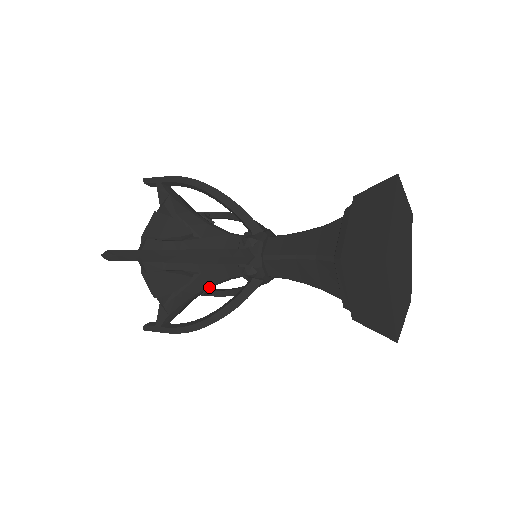
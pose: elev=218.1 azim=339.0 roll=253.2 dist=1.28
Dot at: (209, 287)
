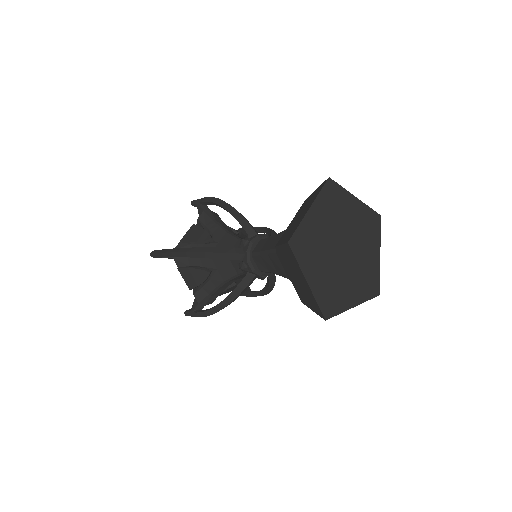
Dot at: (226, 282)
